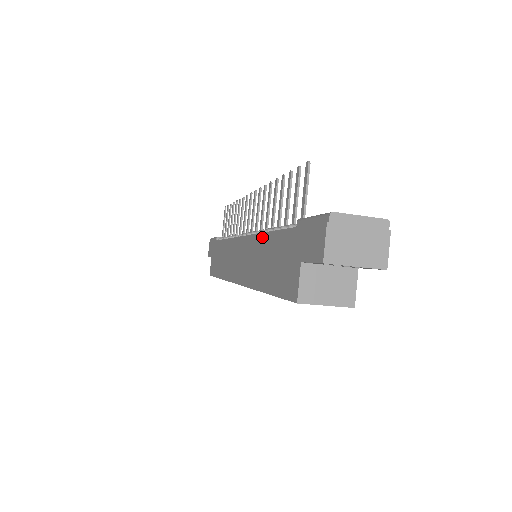
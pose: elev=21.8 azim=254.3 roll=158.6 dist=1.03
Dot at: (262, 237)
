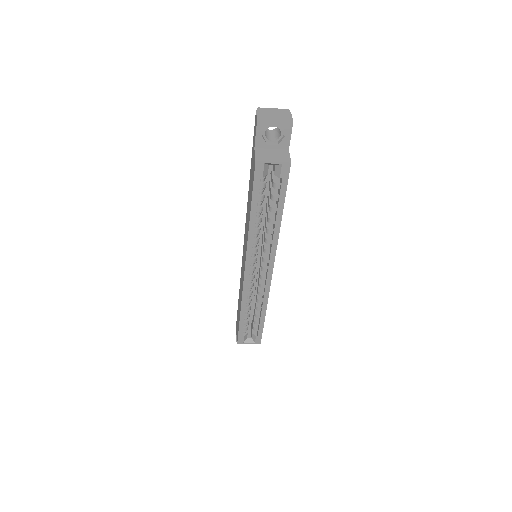
Dot at: (247, 204)
